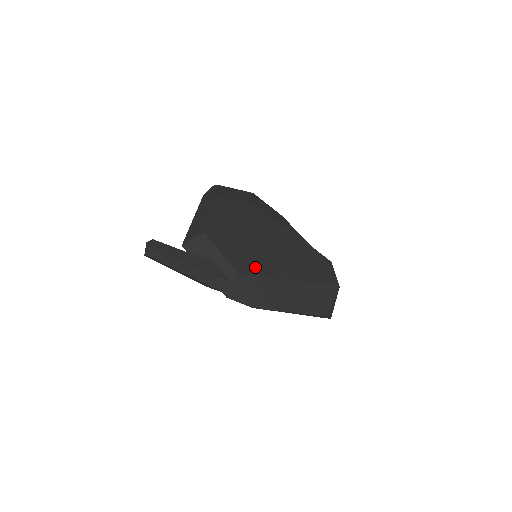
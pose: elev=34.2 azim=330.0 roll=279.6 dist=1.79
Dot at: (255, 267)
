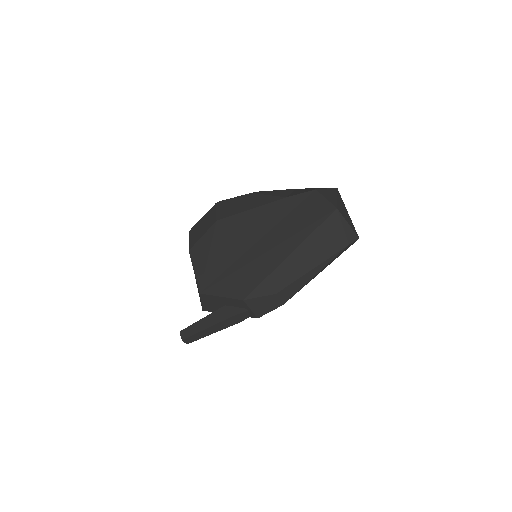
Dot at: (252, 279)
